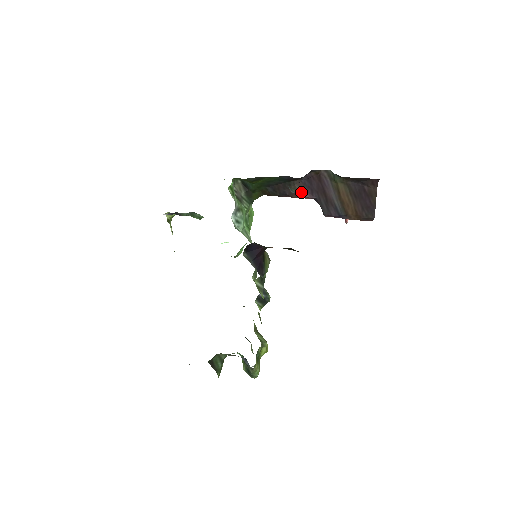
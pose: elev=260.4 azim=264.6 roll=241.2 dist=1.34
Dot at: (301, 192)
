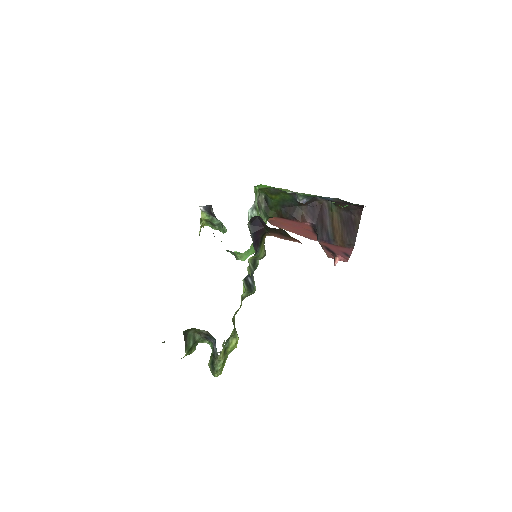
Dot at: (305, 217)
